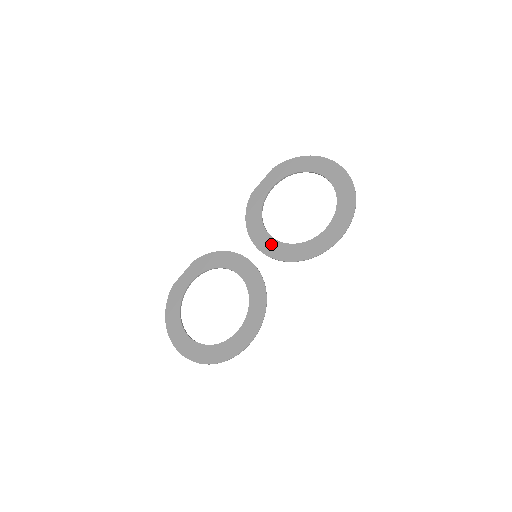
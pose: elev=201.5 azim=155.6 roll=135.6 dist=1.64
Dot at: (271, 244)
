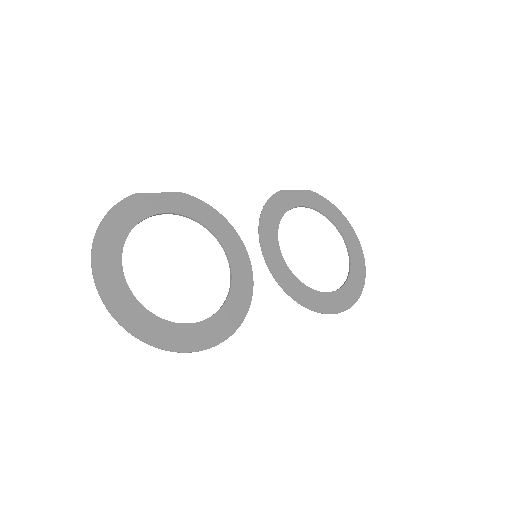
Dot at: (278, 259)
